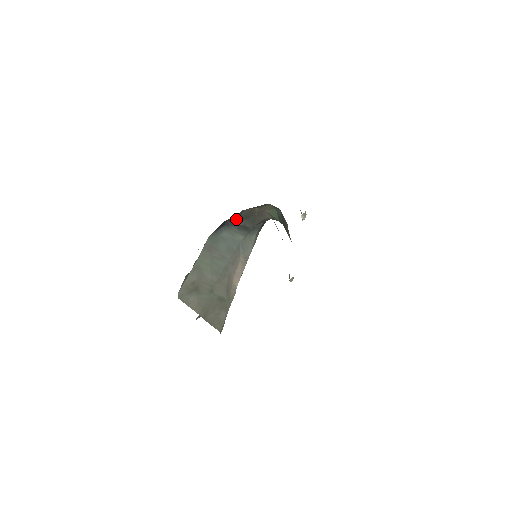
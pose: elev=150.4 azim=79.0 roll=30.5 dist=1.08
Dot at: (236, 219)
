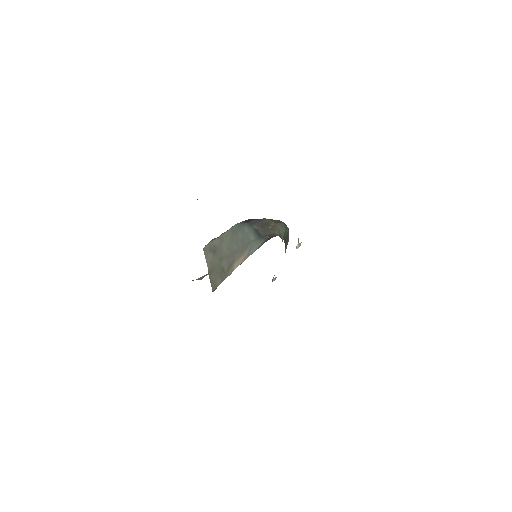
Dot at: (257, 223)
